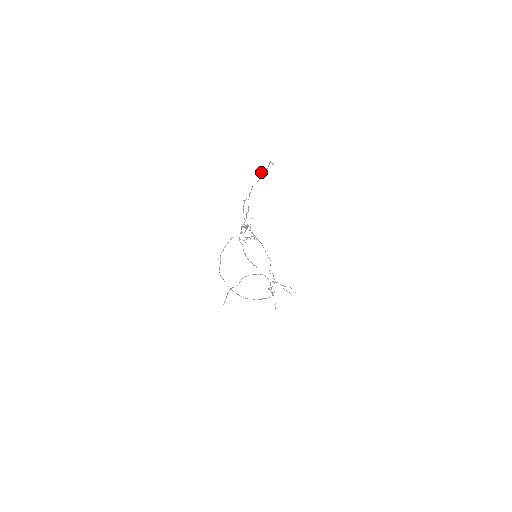
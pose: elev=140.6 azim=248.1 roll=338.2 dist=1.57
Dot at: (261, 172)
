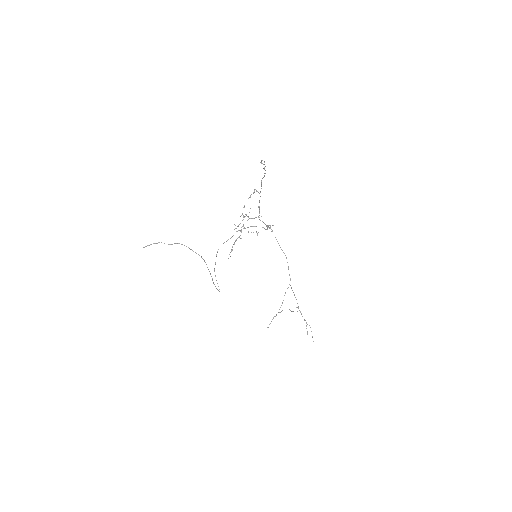
Dot at: occluded
